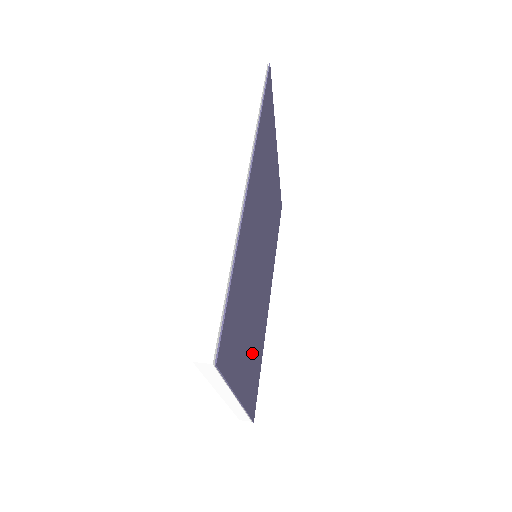
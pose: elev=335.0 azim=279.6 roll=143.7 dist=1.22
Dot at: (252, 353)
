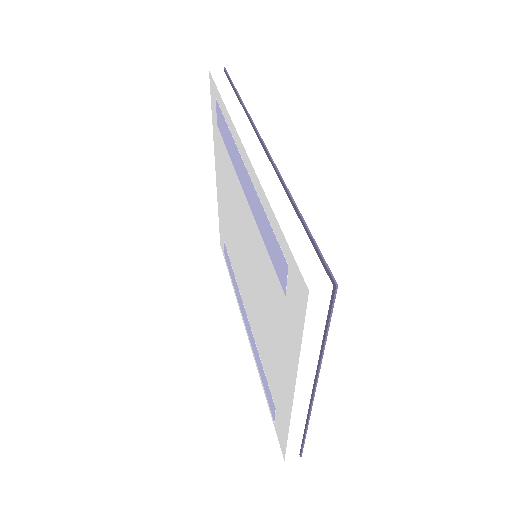
Dot at: occluded
